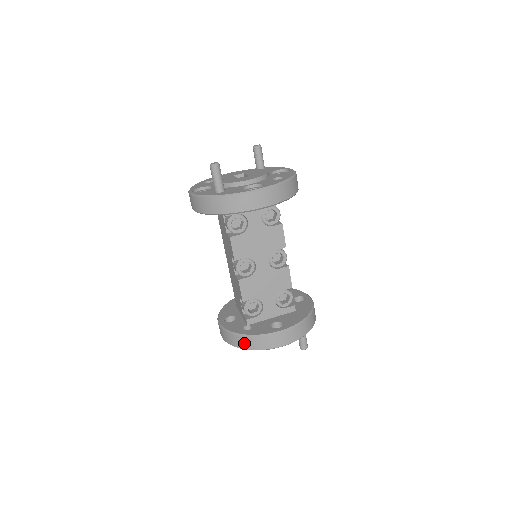
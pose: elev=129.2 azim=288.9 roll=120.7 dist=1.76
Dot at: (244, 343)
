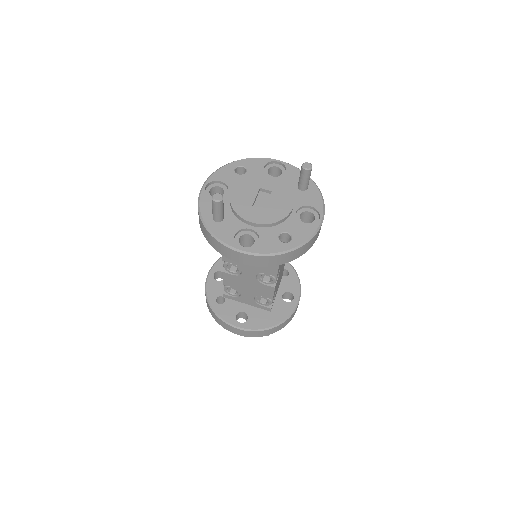
Dot at: (210, 310)
